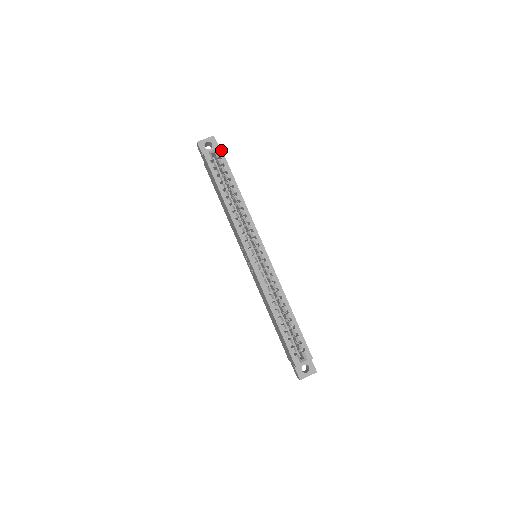
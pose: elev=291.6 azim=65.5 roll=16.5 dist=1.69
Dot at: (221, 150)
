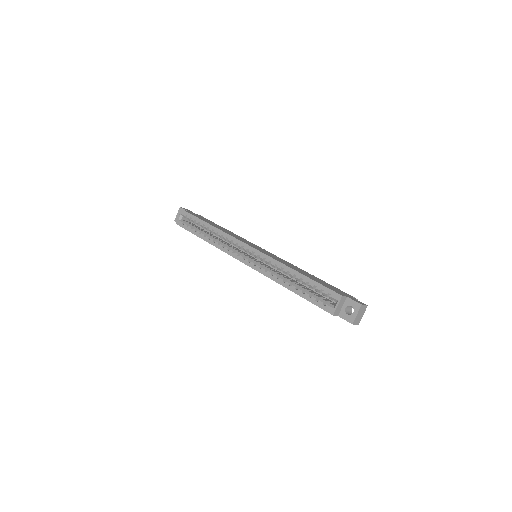
Dot at: (184, 211)
